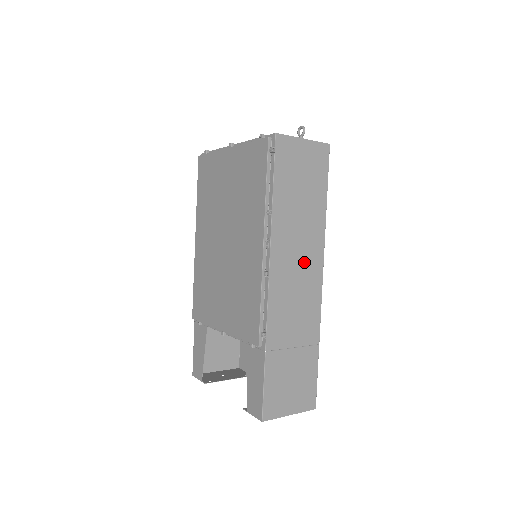
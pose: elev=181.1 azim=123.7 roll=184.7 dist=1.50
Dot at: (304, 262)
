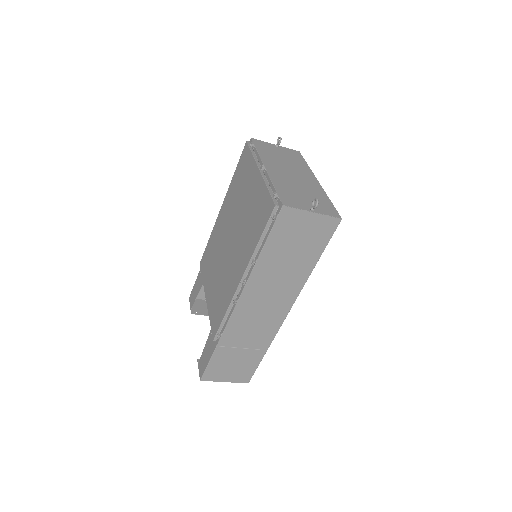
Dot at: (275, 300)
